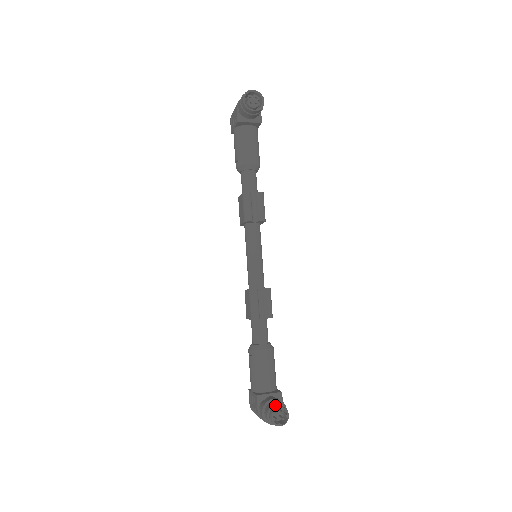
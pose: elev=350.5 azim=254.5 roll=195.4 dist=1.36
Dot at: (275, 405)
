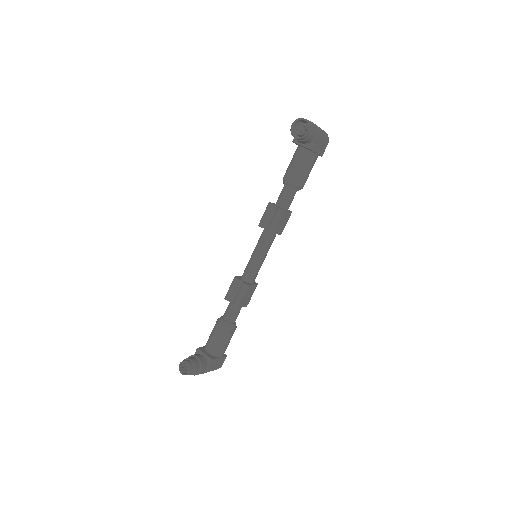
Dot at: (190, 360)
